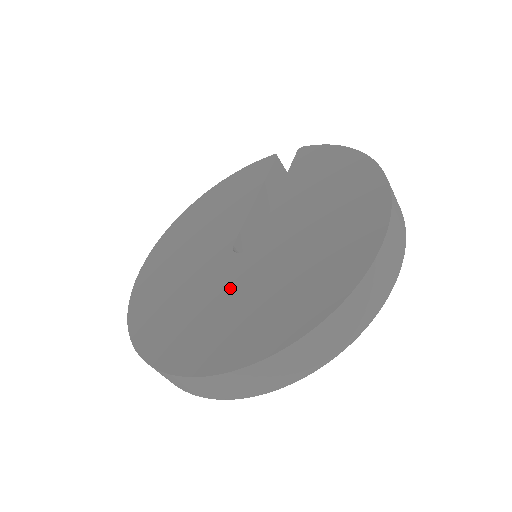
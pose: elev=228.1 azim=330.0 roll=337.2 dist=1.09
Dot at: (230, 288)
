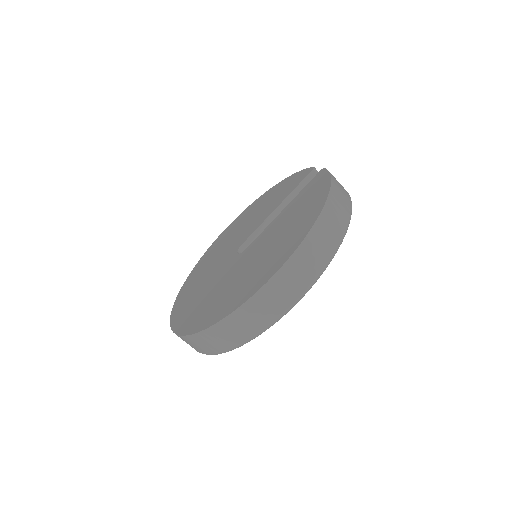
Dot at: (216, 278)
